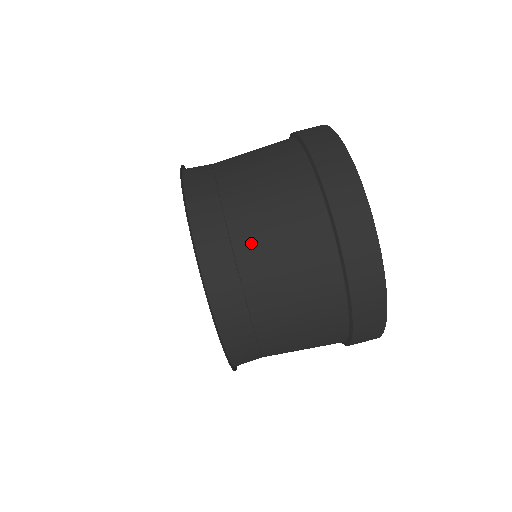
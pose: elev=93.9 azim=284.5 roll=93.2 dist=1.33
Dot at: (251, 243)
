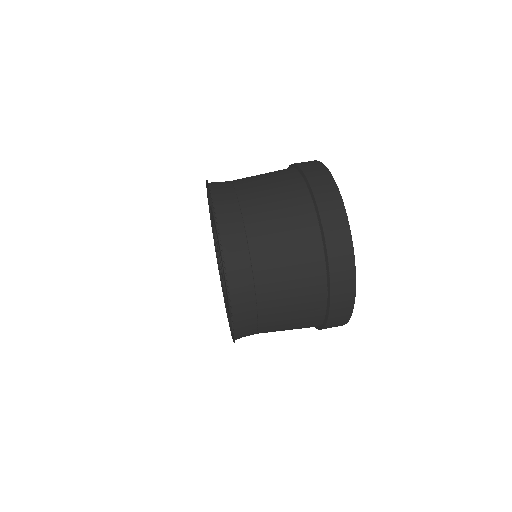
Dot at: occluded
